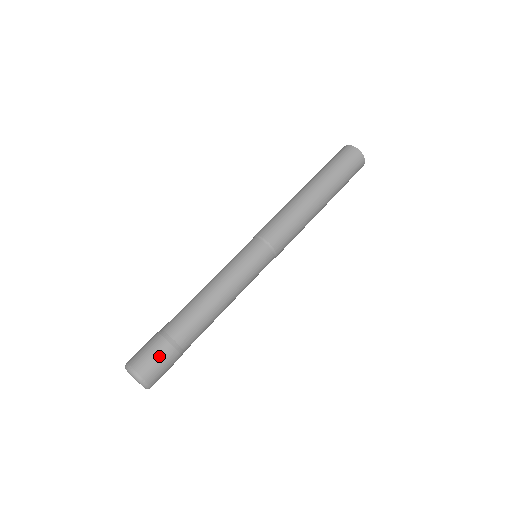
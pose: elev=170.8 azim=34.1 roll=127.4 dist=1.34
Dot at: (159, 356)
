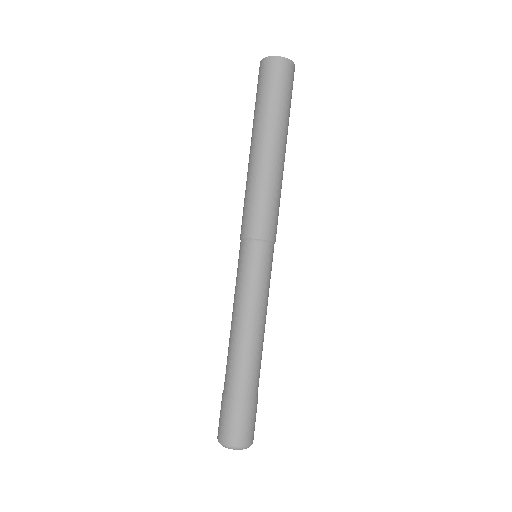
Dot at: (227, 416)
